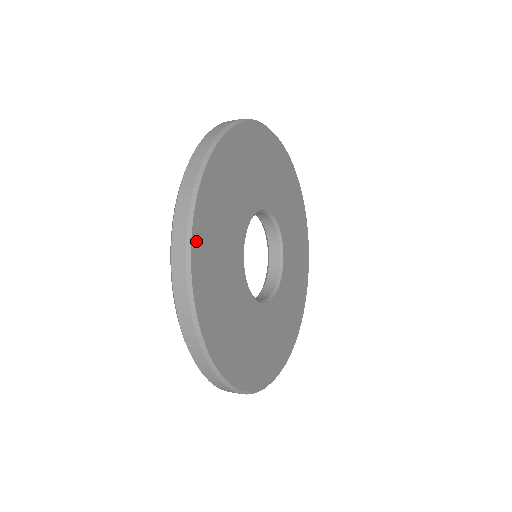
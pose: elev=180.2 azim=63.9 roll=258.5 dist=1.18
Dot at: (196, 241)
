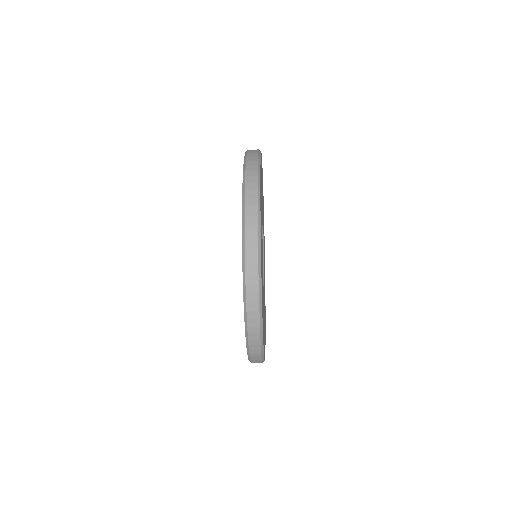
Dot at: occluded
